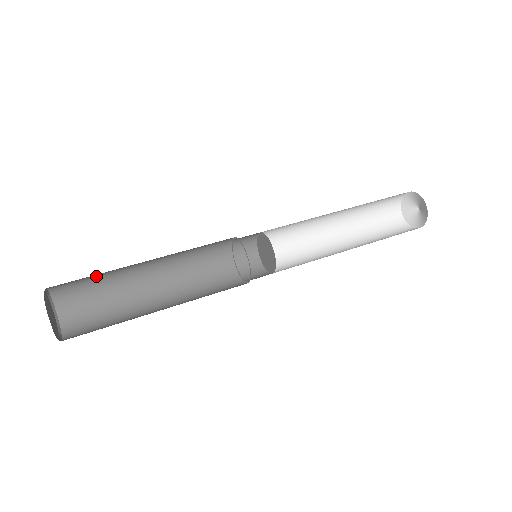
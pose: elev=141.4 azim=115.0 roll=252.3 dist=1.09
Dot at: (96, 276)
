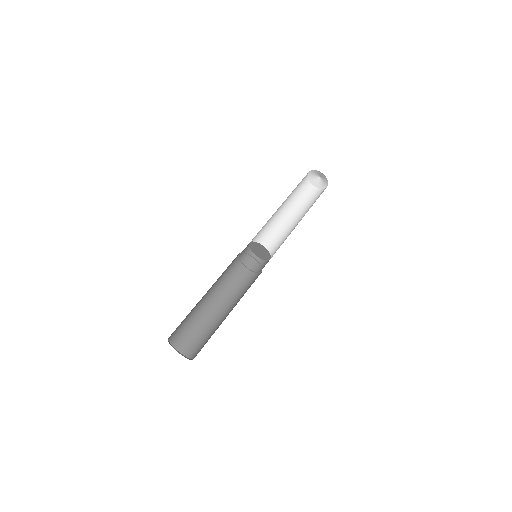
Dot at: occluded
